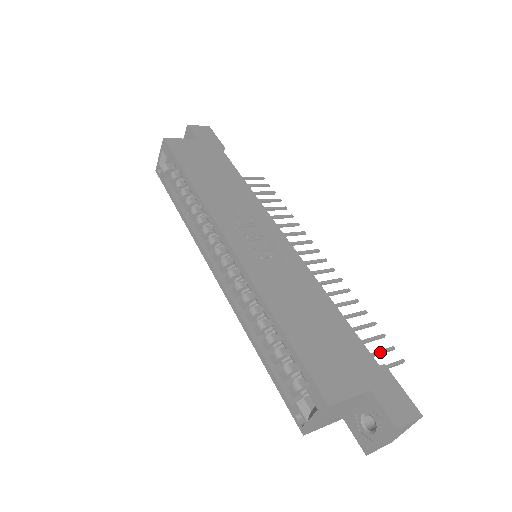
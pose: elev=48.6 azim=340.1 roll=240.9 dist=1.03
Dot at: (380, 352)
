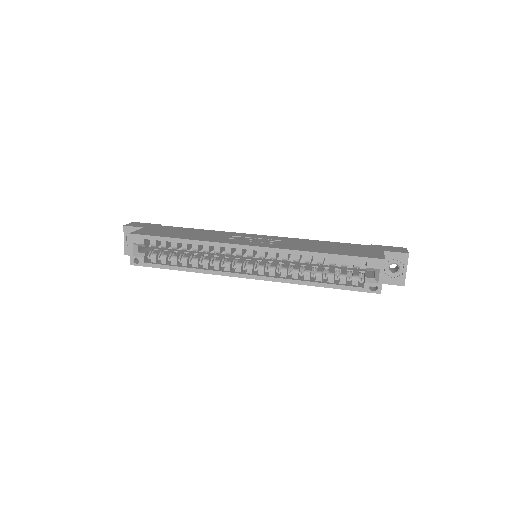
Dot at: occluded
